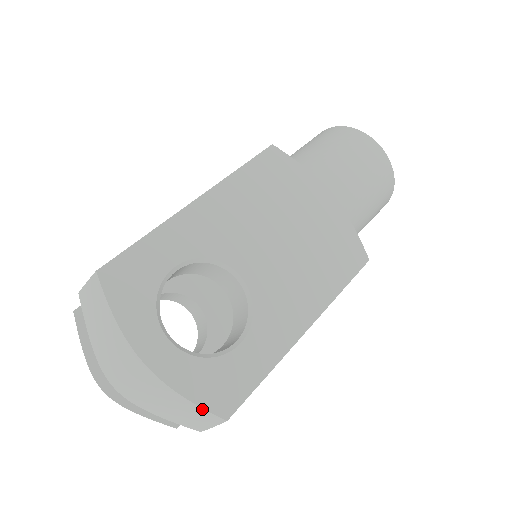
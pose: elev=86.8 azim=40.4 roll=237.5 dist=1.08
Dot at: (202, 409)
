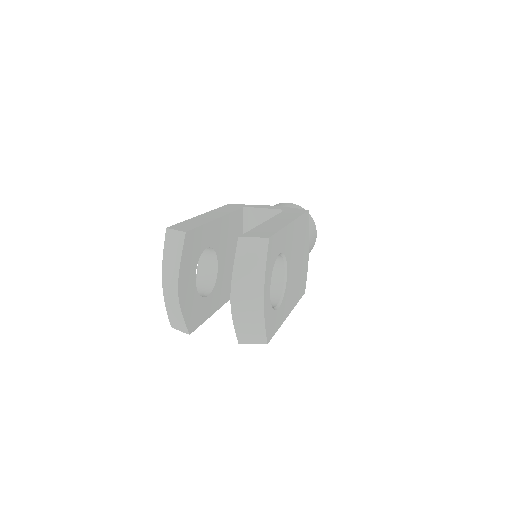
Dot at: (265, 333)
